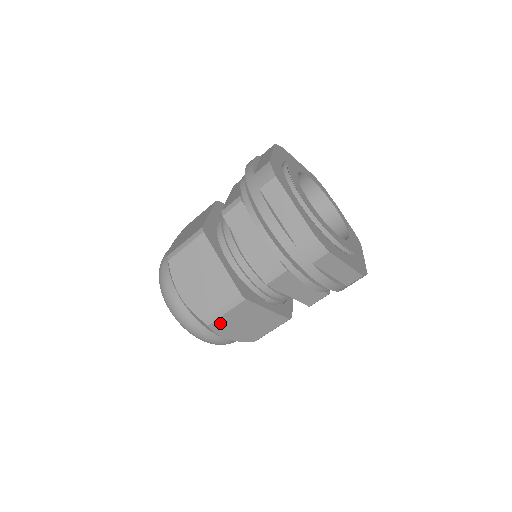
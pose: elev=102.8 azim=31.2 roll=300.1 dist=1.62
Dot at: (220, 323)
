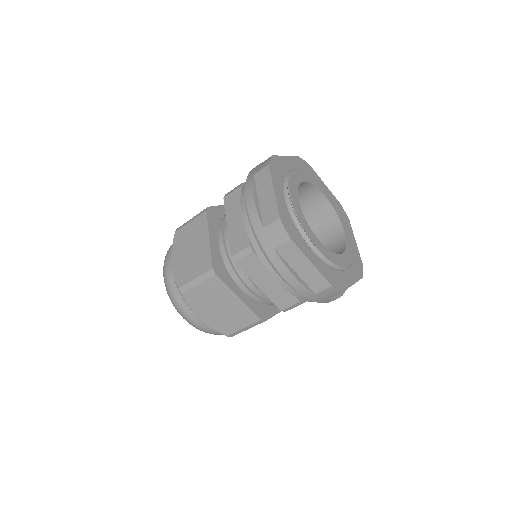
Dot at: occluded
